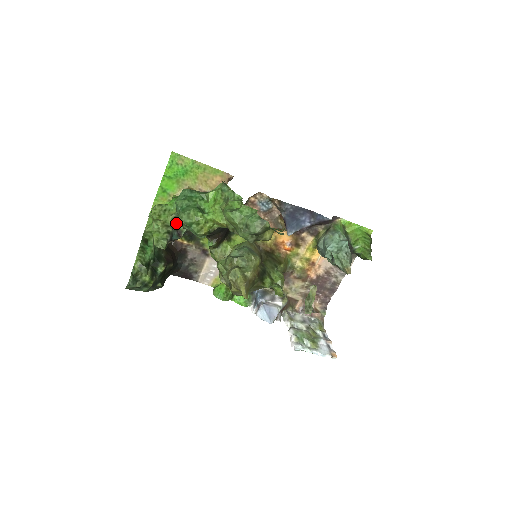
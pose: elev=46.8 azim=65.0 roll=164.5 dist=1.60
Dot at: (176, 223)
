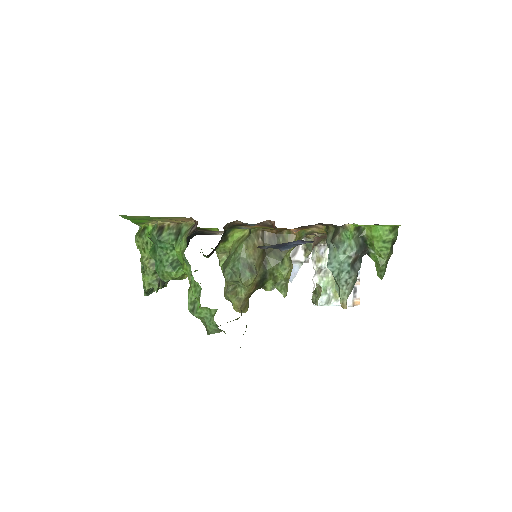
Dot at: occluded
